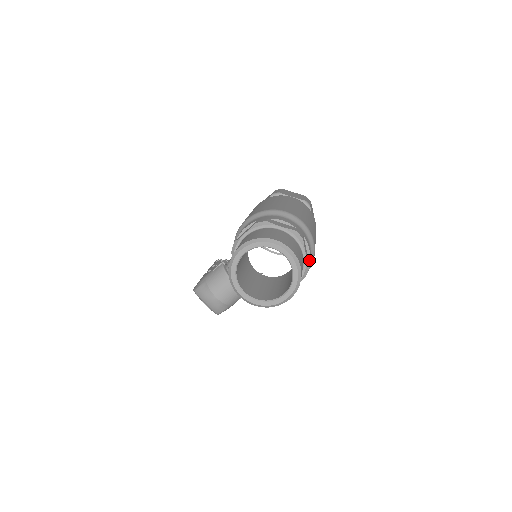
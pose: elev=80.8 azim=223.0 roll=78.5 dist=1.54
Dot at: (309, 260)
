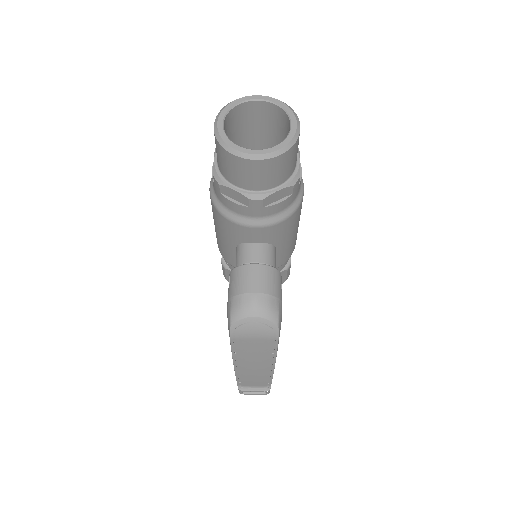
Dot at: occluded
